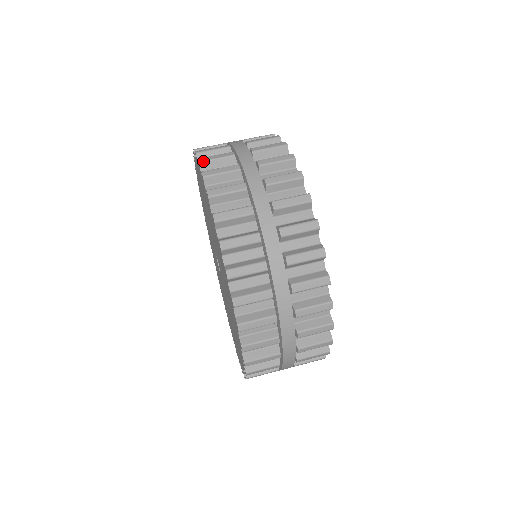
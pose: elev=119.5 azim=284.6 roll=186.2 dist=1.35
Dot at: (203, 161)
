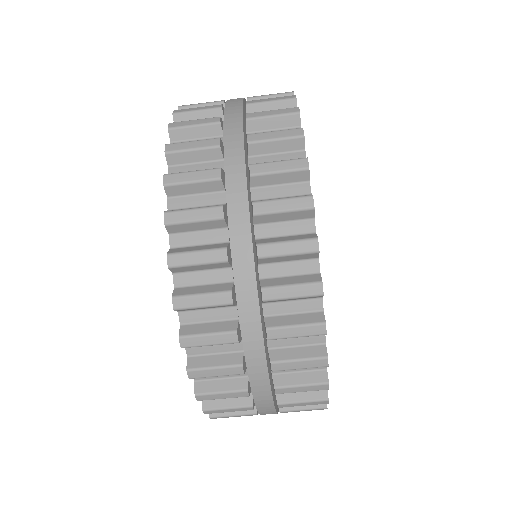
Dot at: (175, 267)
